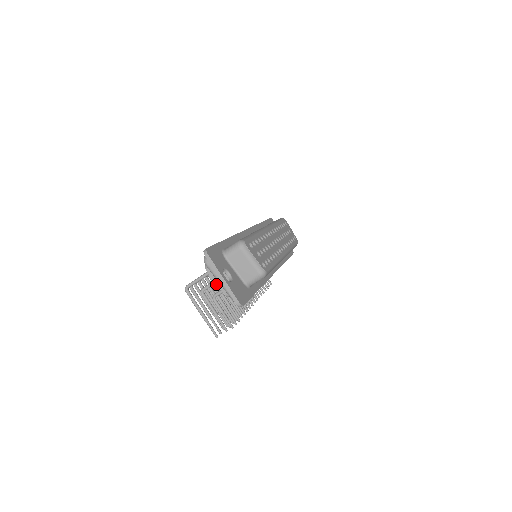
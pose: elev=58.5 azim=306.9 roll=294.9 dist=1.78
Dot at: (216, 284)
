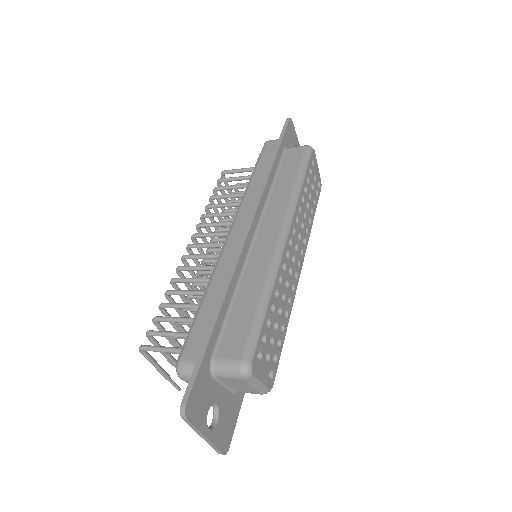
Dot at: occluded
